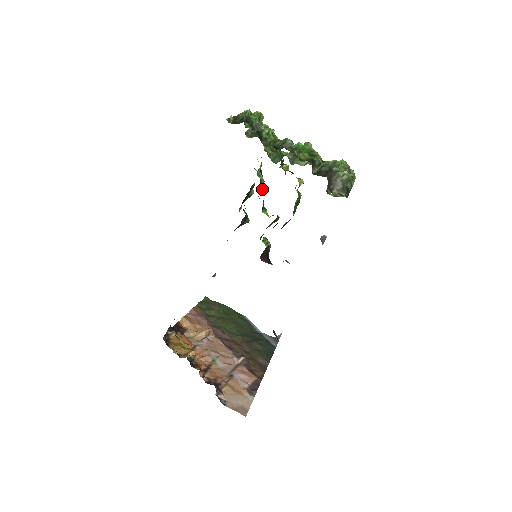
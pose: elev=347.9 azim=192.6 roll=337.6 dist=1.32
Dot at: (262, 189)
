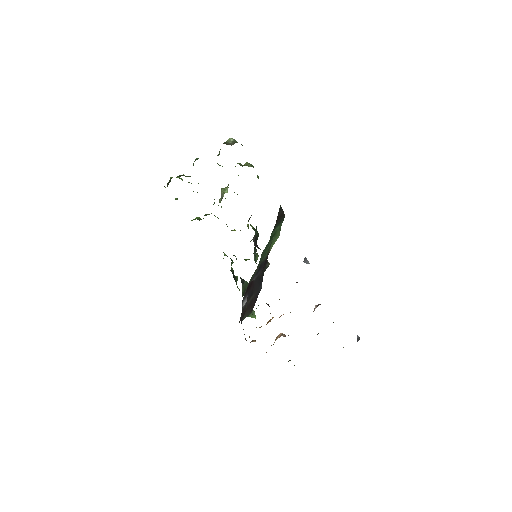
Dot at: occluded
